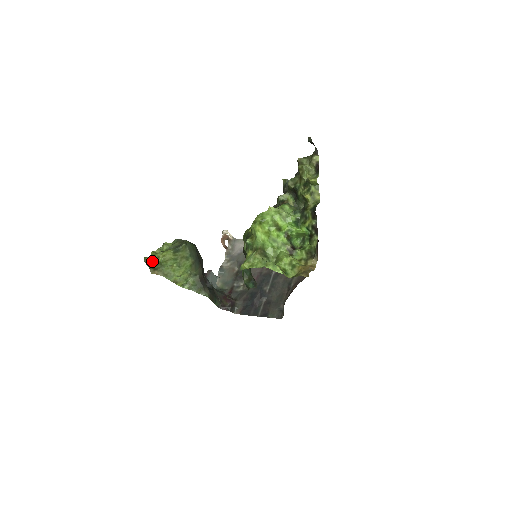
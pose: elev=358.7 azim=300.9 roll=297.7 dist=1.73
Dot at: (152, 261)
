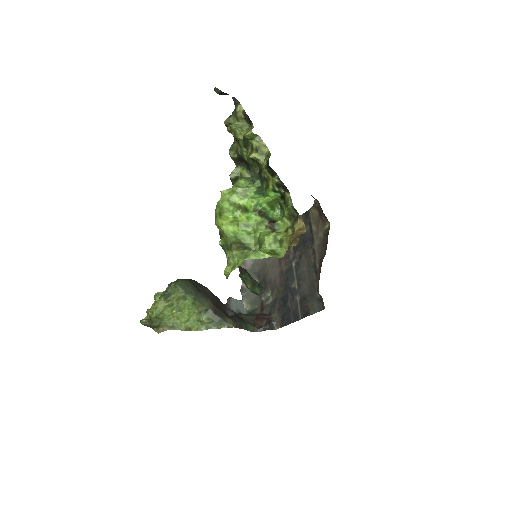
Dot at: (149, 320)
